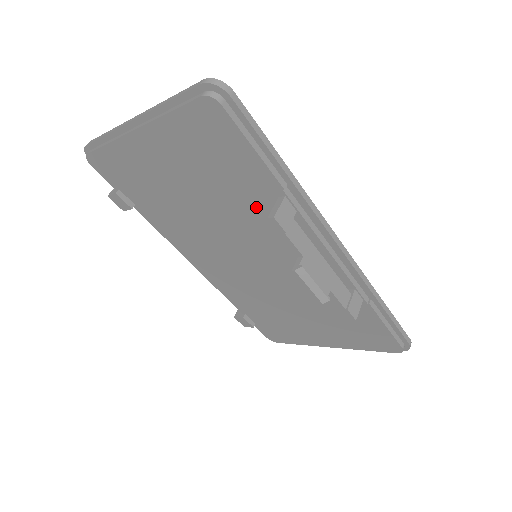
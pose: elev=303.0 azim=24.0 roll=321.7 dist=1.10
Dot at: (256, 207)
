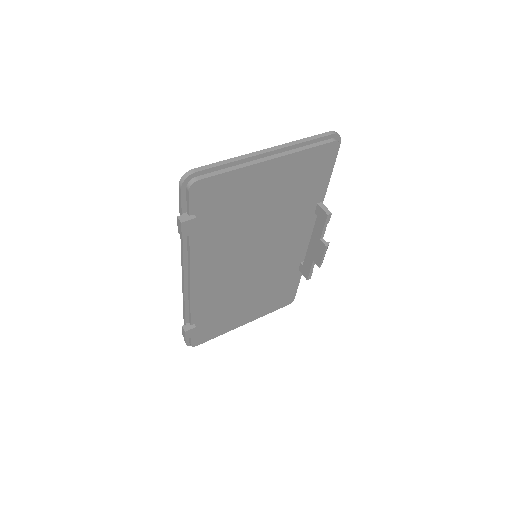
Dot at: (298, 213)
